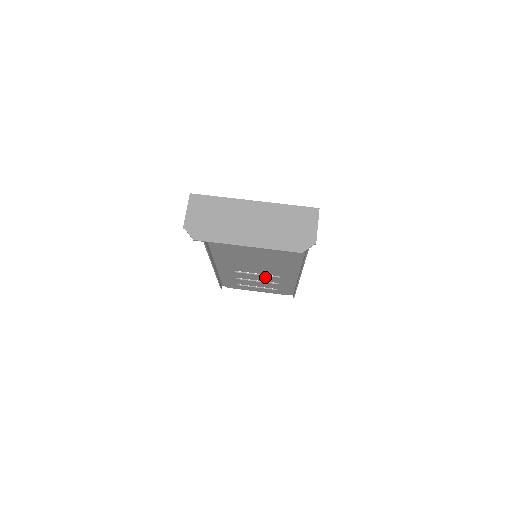
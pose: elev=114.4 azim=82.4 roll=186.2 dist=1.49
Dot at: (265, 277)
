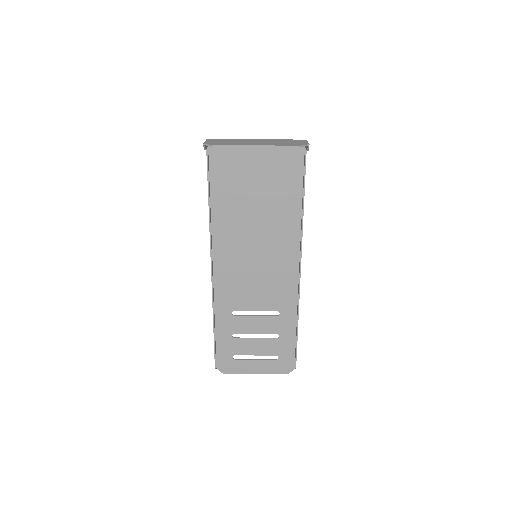
Dot at: (264, 321)
